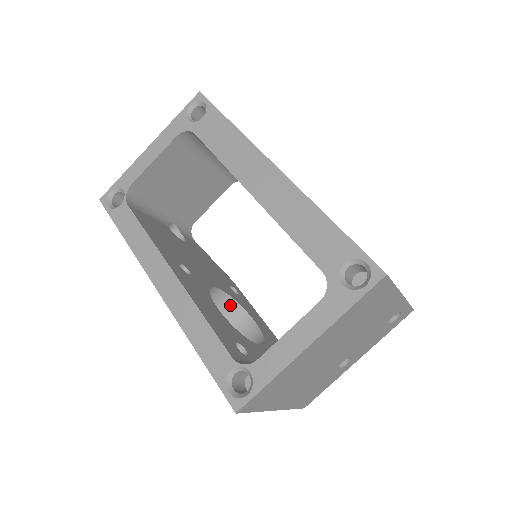
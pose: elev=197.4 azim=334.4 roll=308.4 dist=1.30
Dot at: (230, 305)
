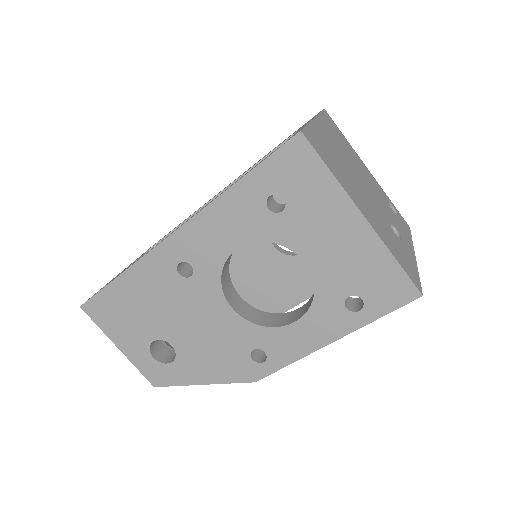
Dot at: (265, 317)
